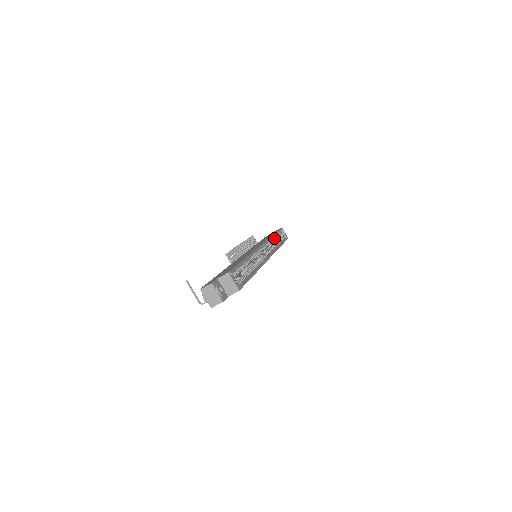
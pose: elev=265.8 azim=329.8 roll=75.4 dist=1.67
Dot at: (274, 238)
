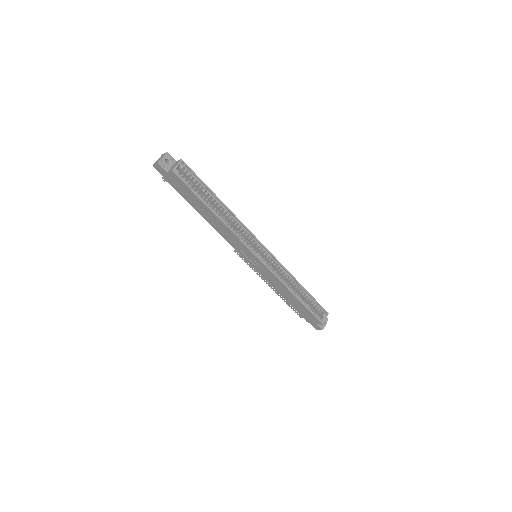
Dot at: (297, 285)
